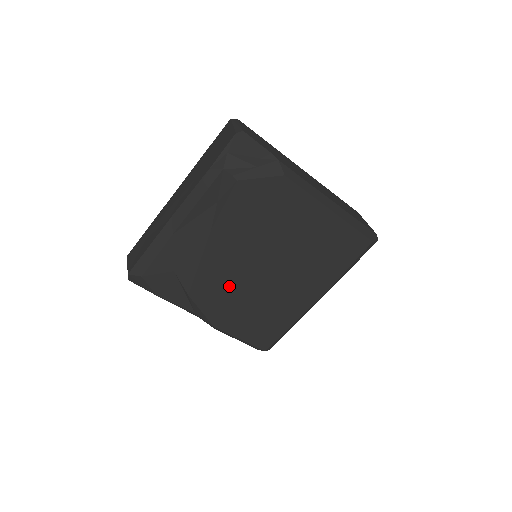
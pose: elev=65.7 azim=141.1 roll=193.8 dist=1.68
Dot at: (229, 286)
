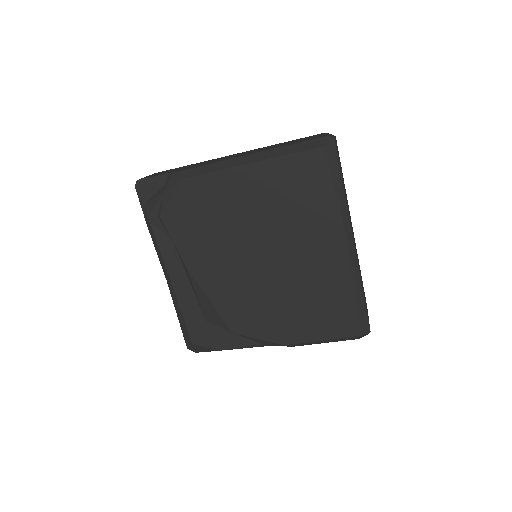
Dot at: (252, 300)
